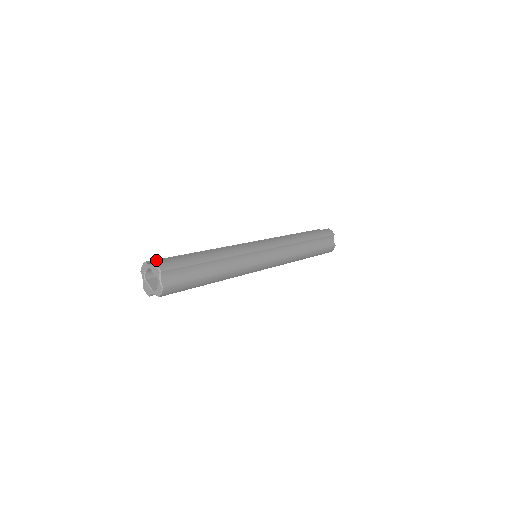
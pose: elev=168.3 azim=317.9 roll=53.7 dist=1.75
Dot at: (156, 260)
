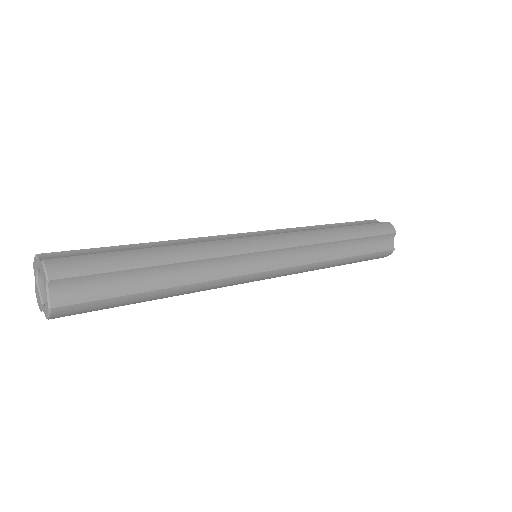
Dot at: (61, 252)
